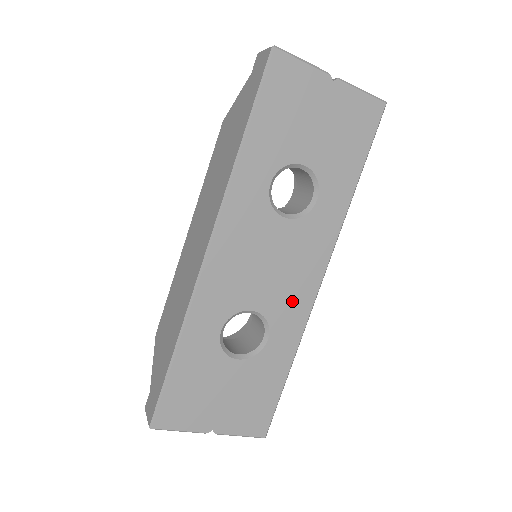
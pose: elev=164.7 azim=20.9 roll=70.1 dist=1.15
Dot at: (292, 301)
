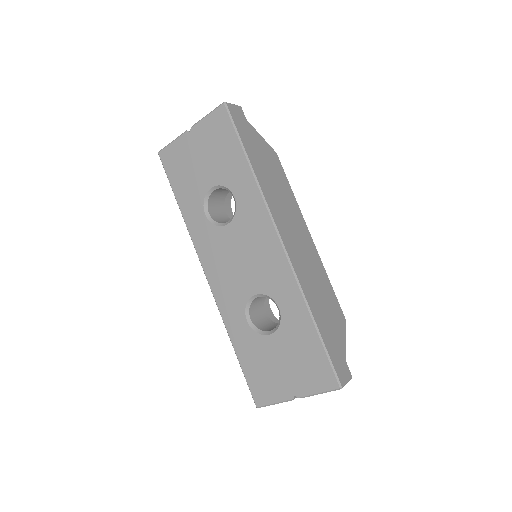
Dot at: (273, 271)
